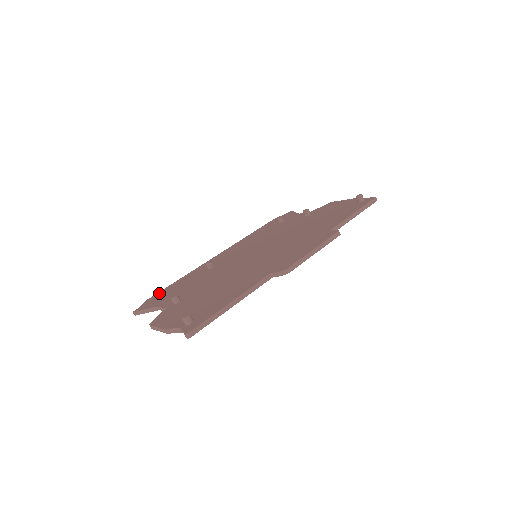
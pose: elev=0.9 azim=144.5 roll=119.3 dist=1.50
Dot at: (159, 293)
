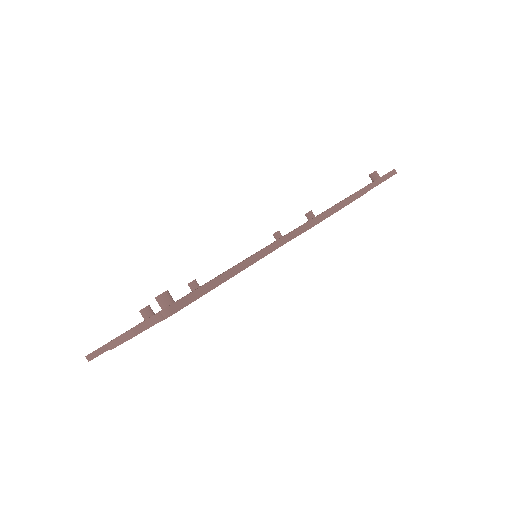
Dot at: occluded
